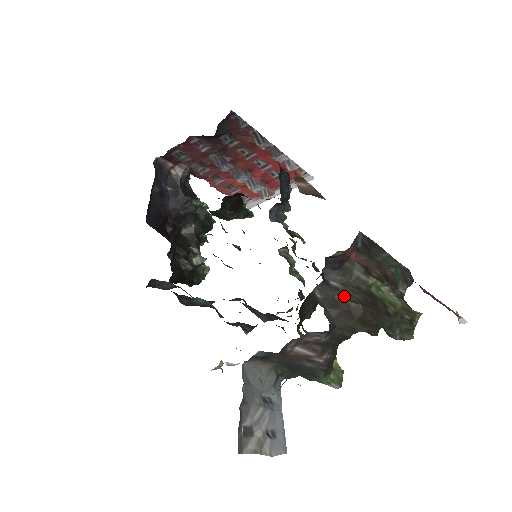
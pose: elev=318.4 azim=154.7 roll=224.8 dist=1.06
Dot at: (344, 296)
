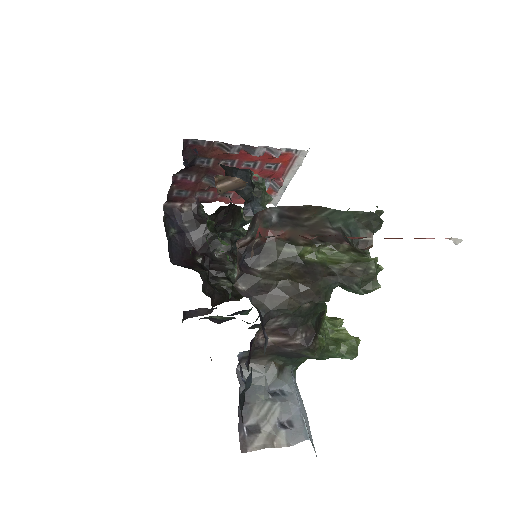
Dot at: (270, 277)
